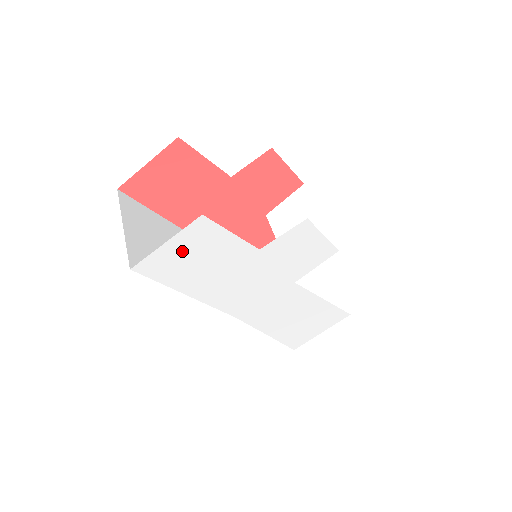
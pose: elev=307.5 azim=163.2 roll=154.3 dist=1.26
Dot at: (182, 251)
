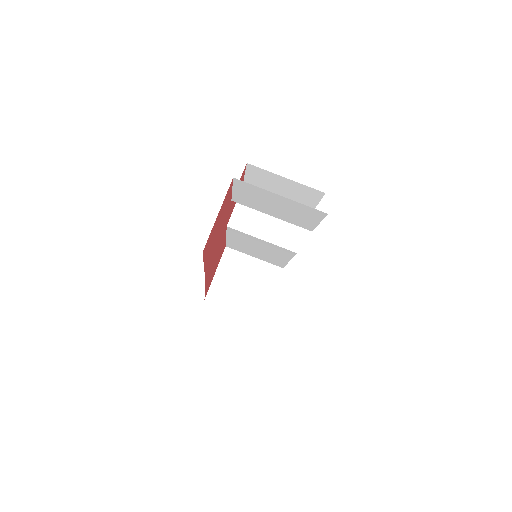
Dot at: occluded
